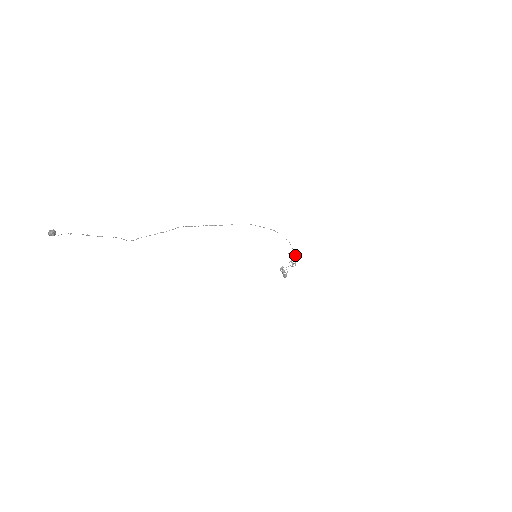
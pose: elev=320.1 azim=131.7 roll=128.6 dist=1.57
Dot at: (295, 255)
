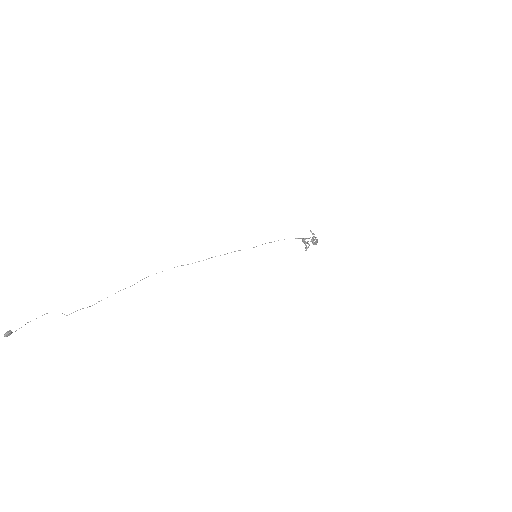
Dot at: (313, 239)
